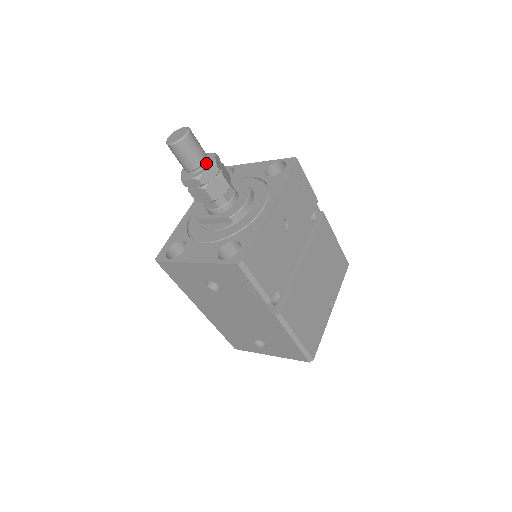
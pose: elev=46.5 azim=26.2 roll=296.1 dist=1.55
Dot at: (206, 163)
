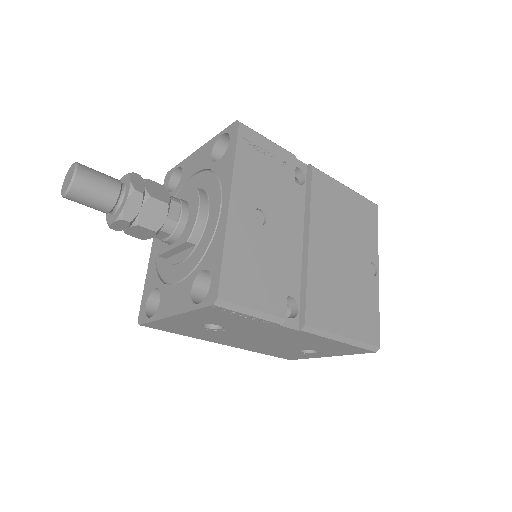
Dot at: (123, 193)
